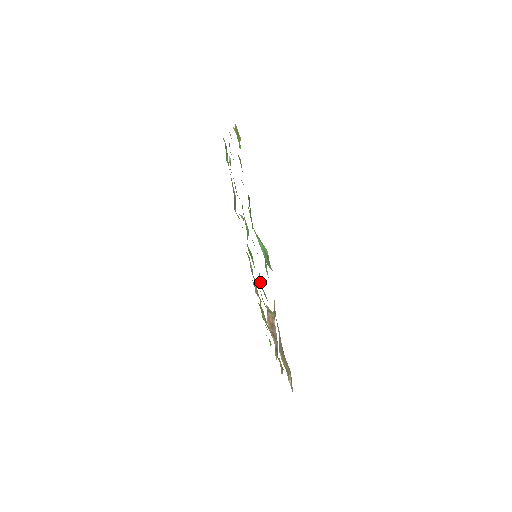
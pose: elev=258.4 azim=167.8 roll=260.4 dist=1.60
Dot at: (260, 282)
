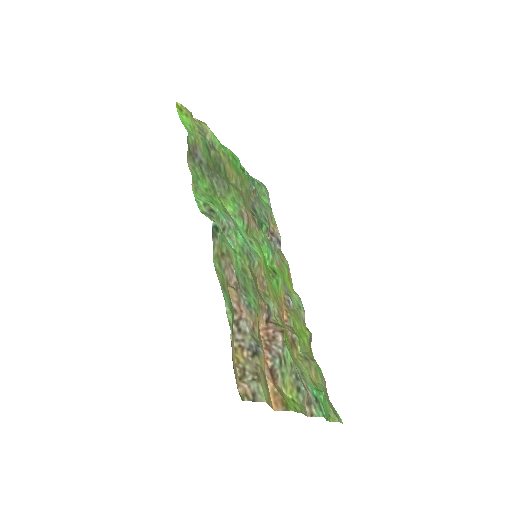
Dot at: (263, 287)
